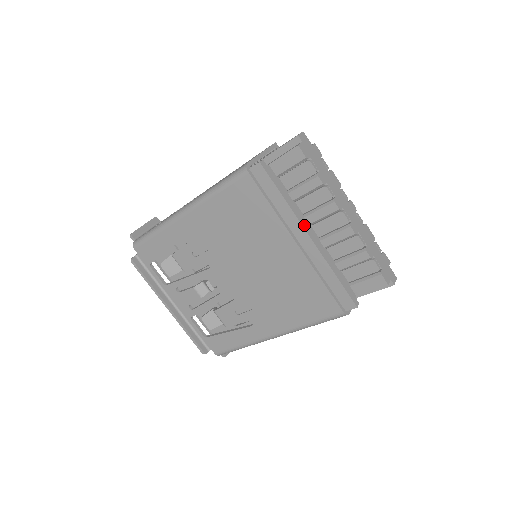
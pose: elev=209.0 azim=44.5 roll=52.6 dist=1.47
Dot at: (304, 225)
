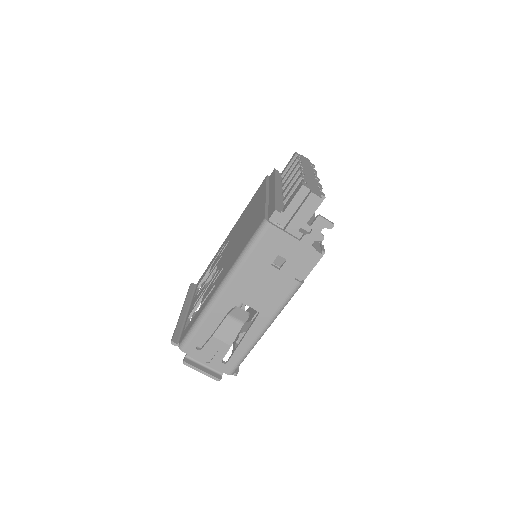
Dot at: (277, 185)
